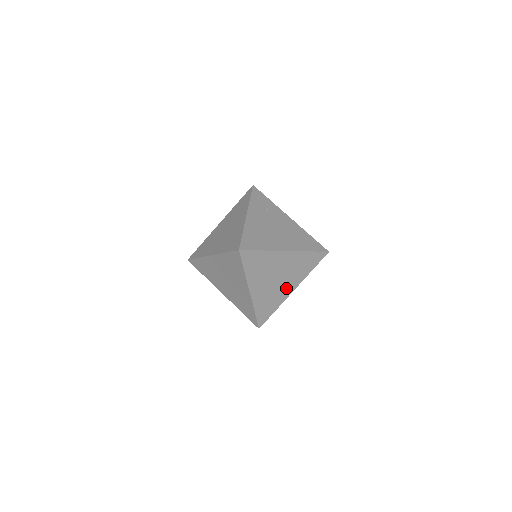
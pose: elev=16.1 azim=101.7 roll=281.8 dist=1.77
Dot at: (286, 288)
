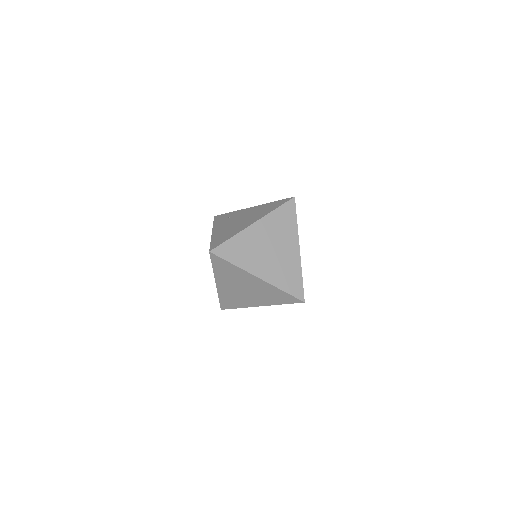
Dot at: (290, 252)
